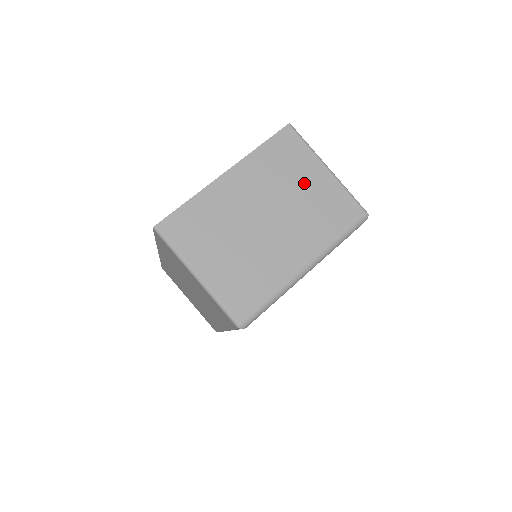
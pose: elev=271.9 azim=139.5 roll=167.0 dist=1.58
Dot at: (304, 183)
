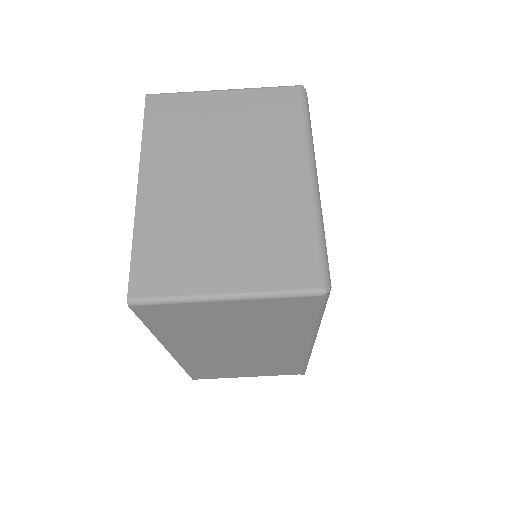
Dot at: (218, 120)
